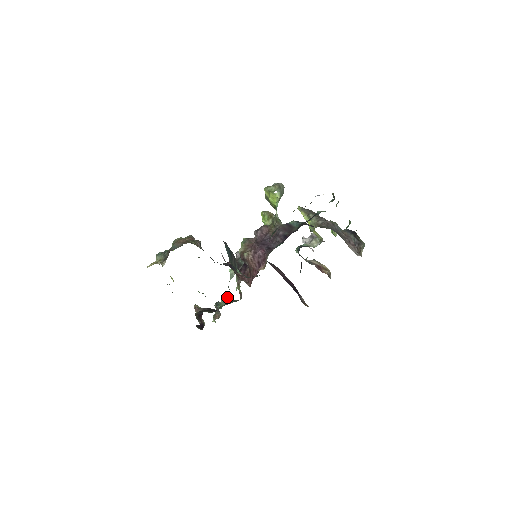
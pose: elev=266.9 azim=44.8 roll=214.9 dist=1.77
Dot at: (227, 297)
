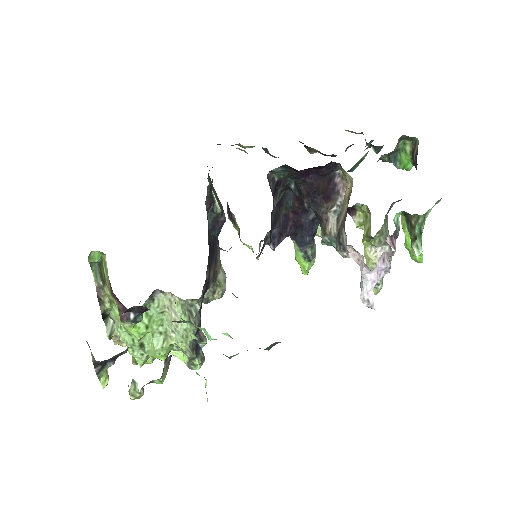
Dot at: (166, 370)
